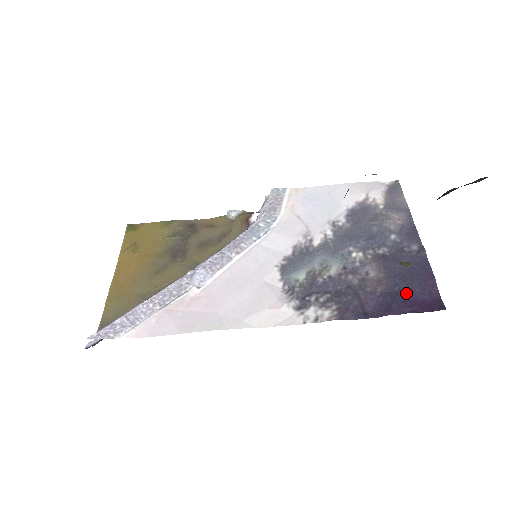
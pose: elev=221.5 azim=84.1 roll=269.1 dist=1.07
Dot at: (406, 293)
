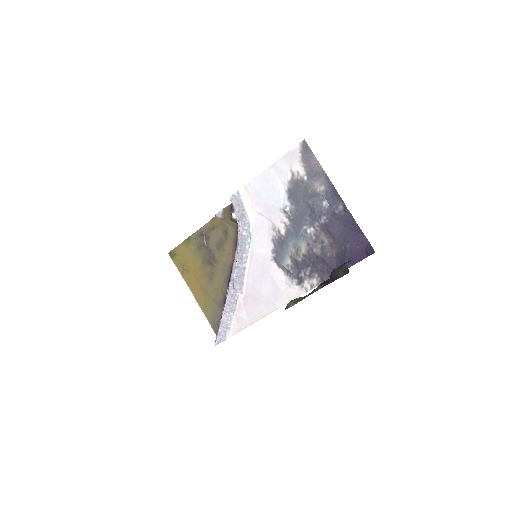
Dot at: (349, 249)
